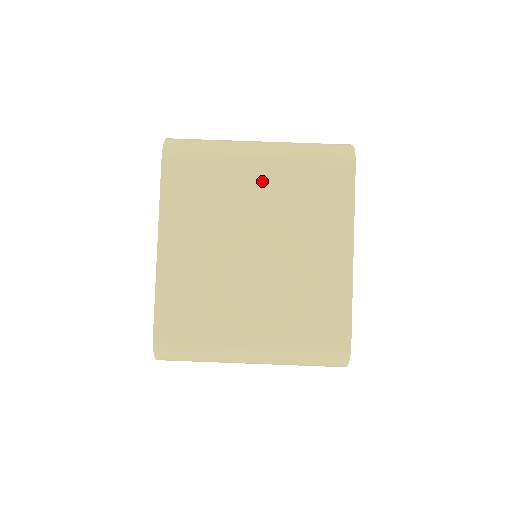
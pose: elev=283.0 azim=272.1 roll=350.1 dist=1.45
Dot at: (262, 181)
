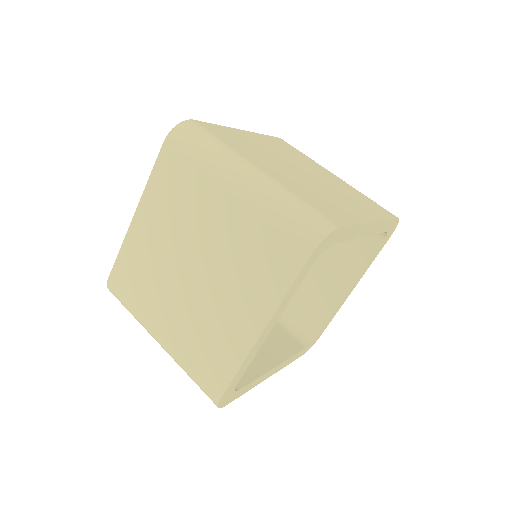
Dot at: (331, 177)
